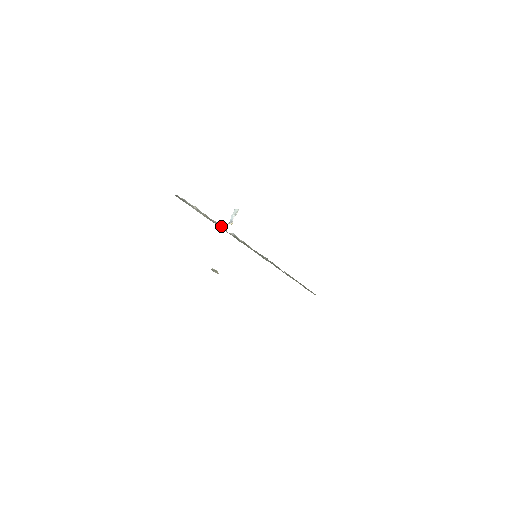
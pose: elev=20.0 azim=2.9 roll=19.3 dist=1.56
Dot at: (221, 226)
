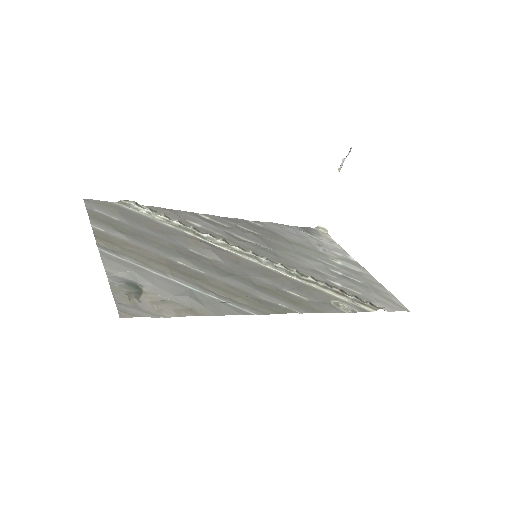
Dot at: (186, 227)
